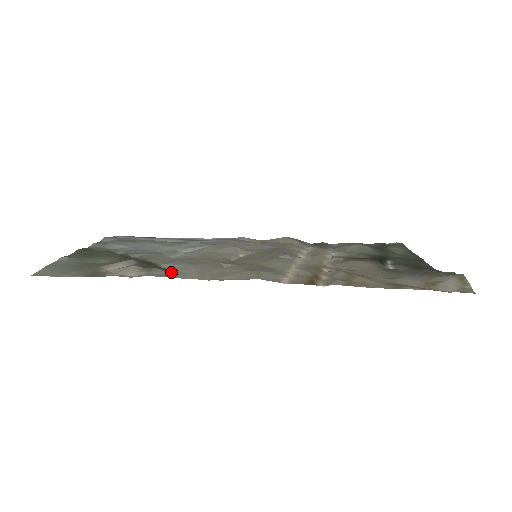
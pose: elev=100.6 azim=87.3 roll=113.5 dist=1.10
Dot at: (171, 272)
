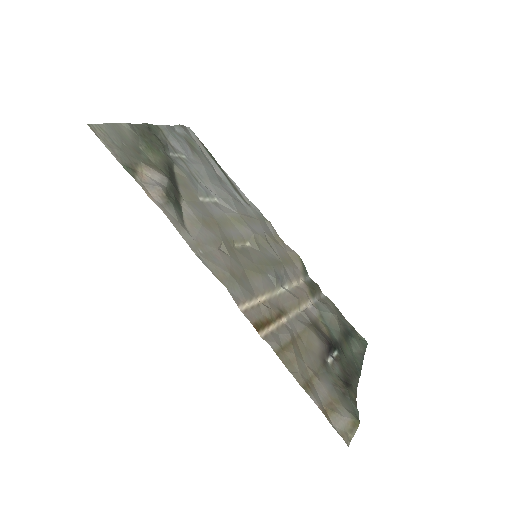
Dot at: (180, 219)
